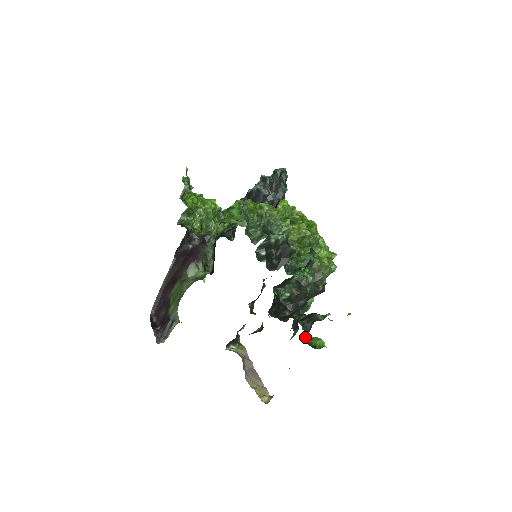
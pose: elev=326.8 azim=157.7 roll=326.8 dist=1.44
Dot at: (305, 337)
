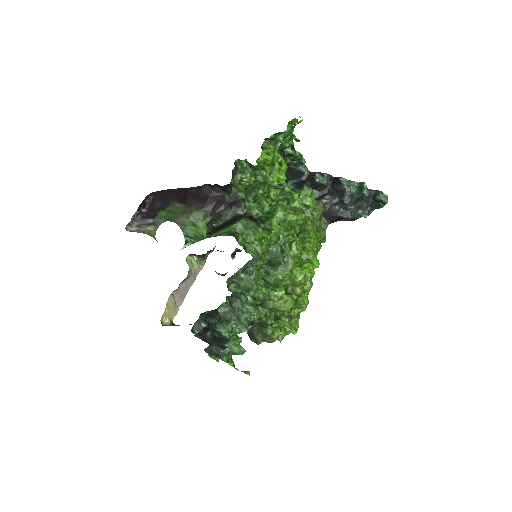
Dot at: occluded
